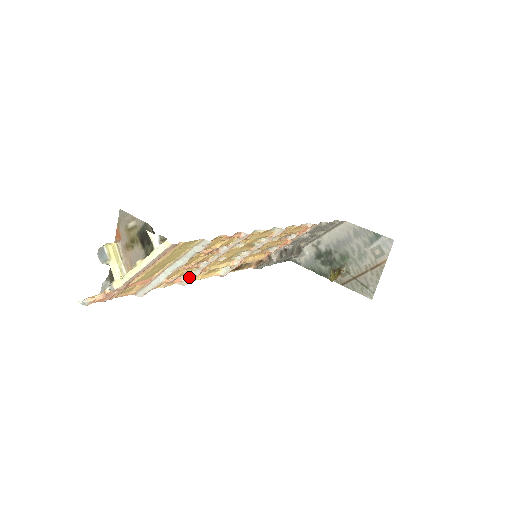
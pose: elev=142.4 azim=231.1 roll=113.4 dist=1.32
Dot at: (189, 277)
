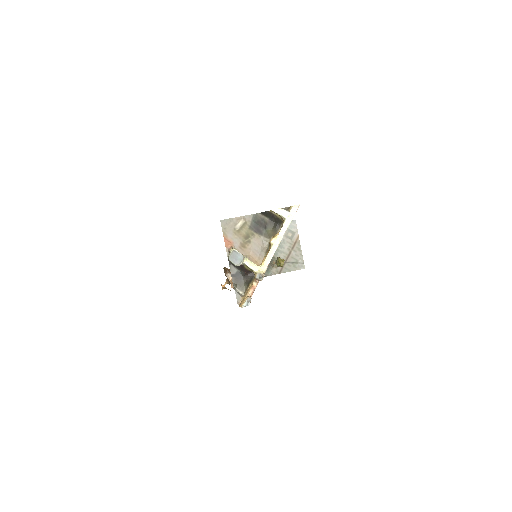
Dot at: occluded
